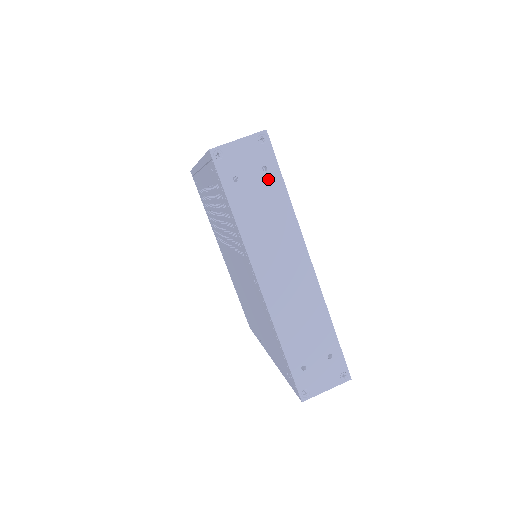
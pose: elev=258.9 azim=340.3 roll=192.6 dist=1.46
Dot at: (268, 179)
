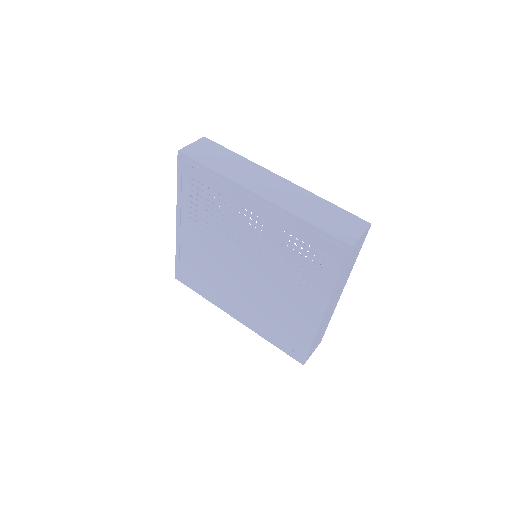
Dot at: occluded
